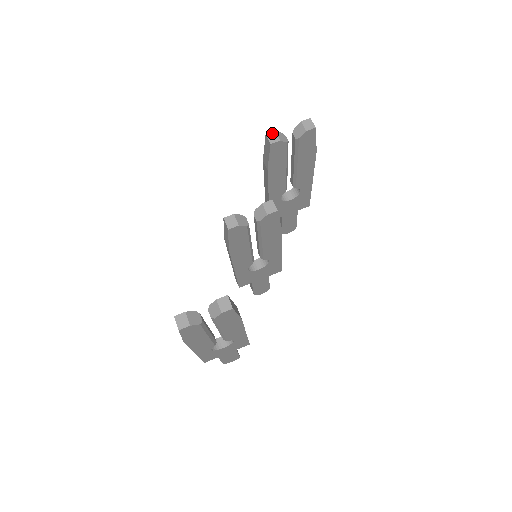
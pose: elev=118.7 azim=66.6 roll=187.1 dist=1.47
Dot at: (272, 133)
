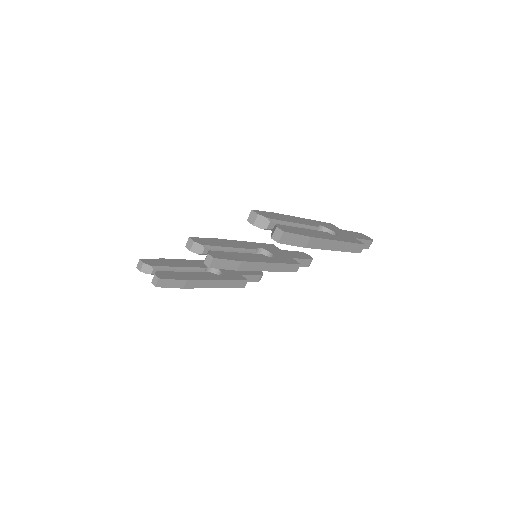
Dot at: (255, 214)
